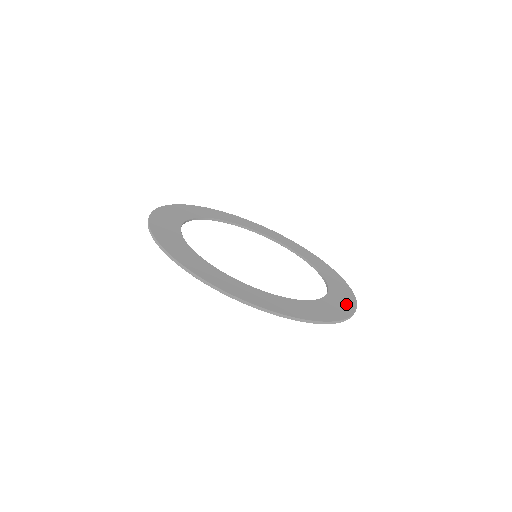
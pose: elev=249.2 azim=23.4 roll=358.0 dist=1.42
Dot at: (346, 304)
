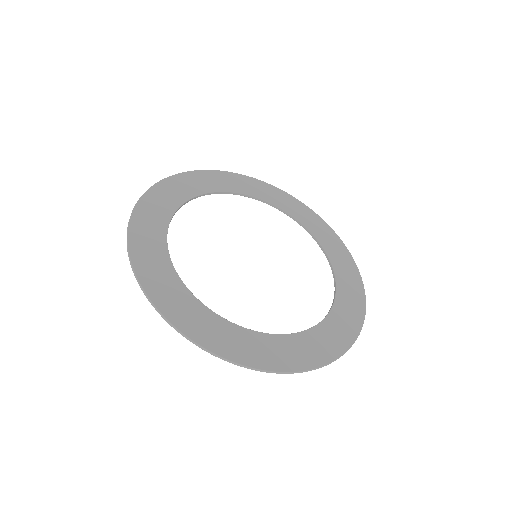
Dot at: (354, 283)
